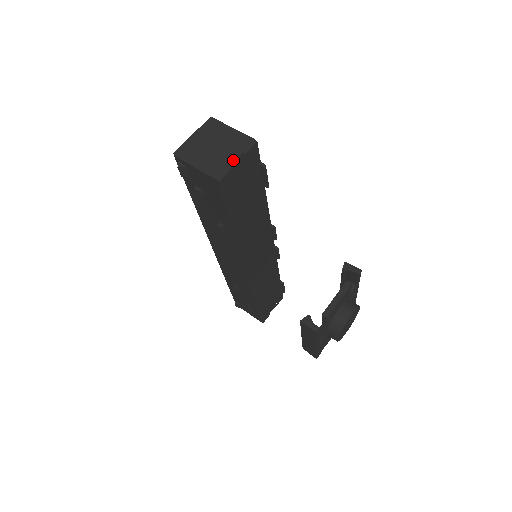
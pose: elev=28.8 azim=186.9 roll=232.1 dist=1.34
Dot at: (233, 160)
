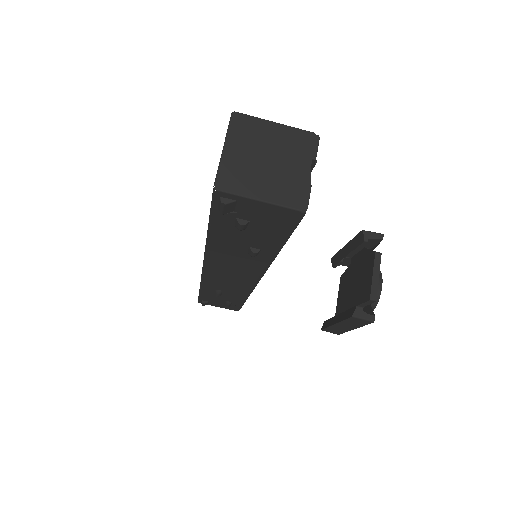
Dot at: (306, 174)
